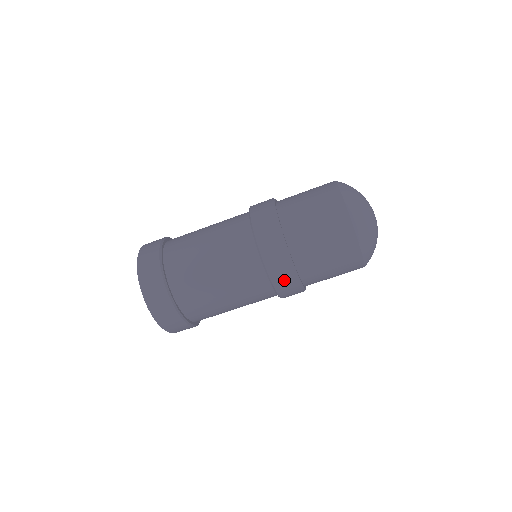
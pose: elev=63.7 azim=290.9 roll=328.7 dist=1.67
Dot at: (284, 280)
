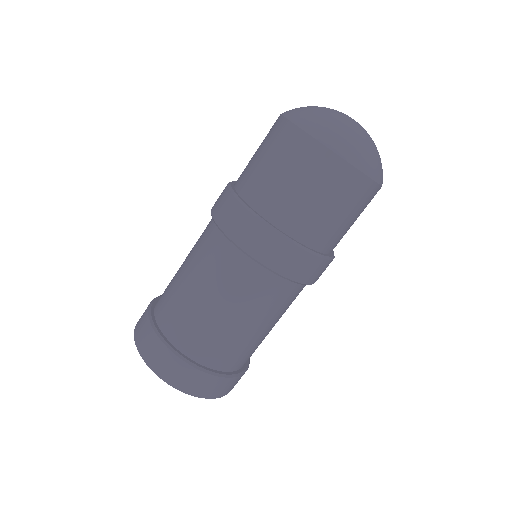
Dot at: occluded
